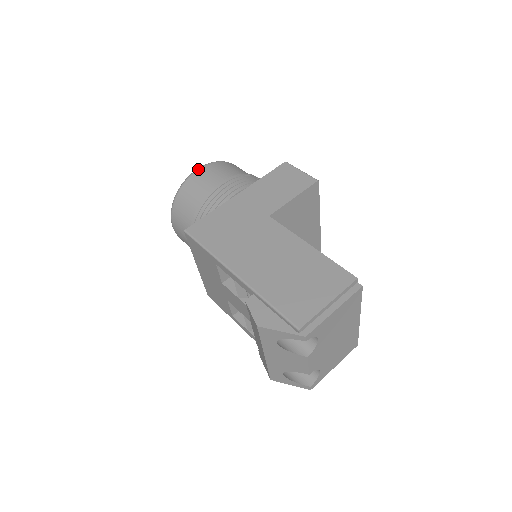
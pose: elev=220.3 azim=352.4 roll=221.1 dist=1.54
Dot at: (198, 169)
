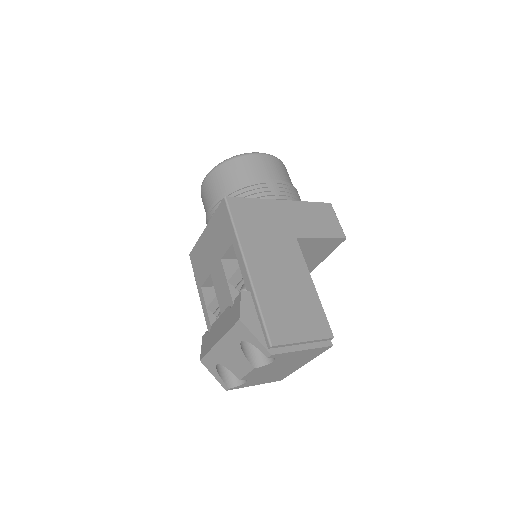
Dot at: (262, 153)
